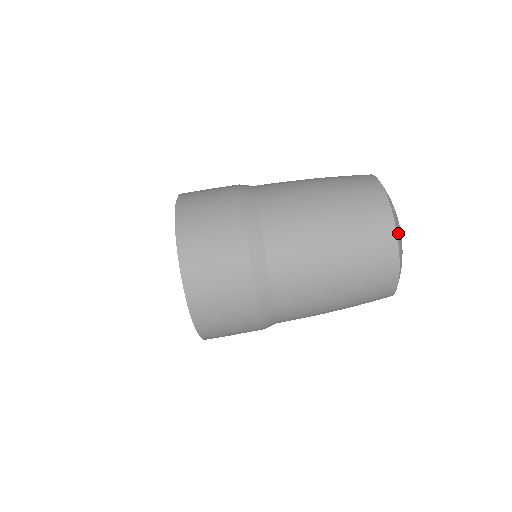
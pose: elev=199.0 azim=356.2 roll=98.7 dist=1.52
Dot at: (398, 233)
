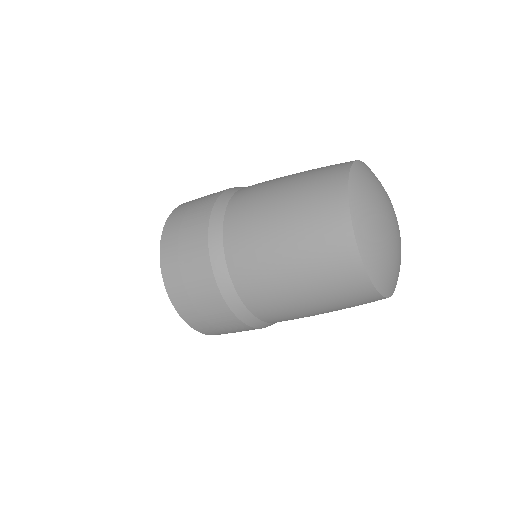
Dot at: (362, 243)
